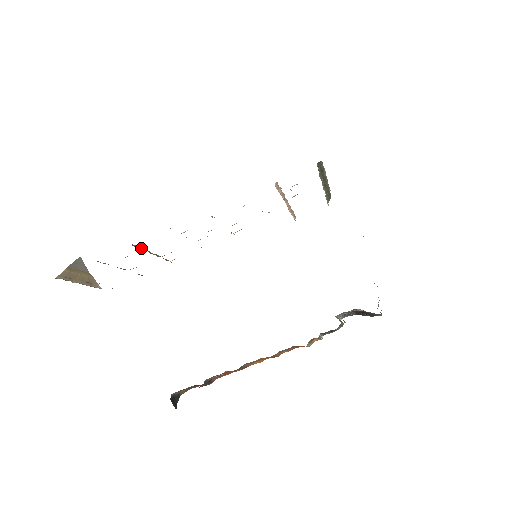
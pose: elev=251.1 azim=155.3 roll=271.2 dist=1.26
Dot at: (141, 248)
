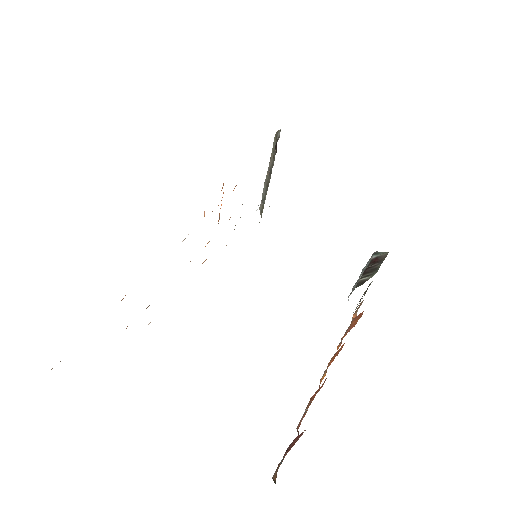
Dot at: occluded
